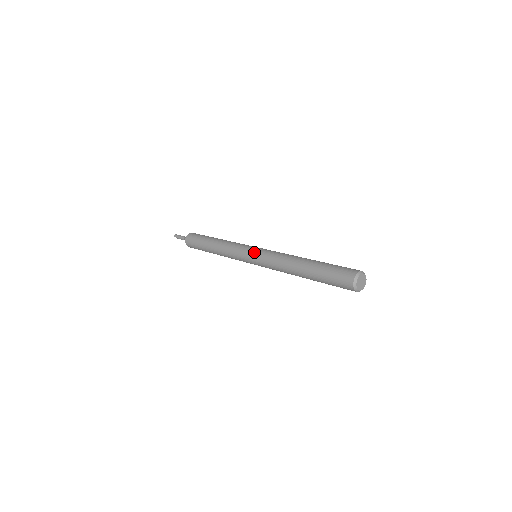
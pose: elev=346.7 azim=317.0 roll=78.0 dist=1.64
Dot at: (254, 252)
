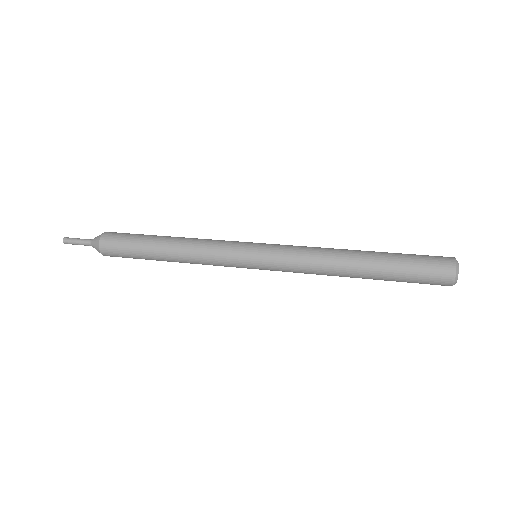
Dot at: (260, 261)
